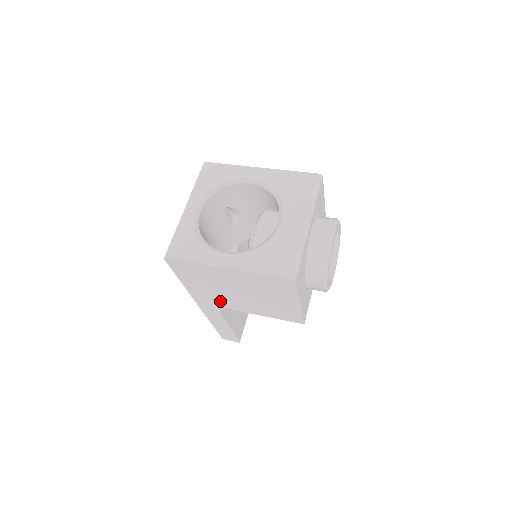
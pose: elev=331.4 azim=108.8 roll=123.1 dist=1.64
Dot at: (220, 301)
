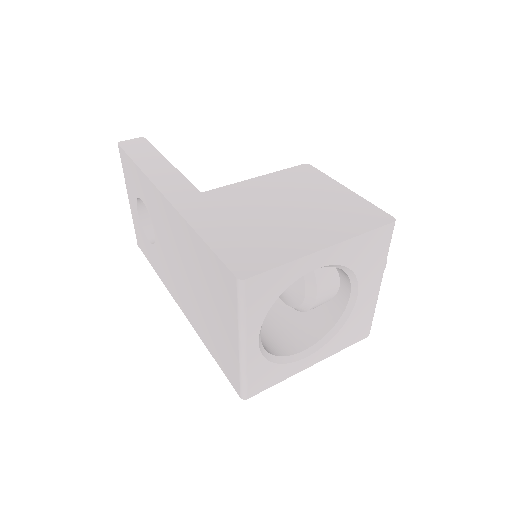
Dot at: occluded
